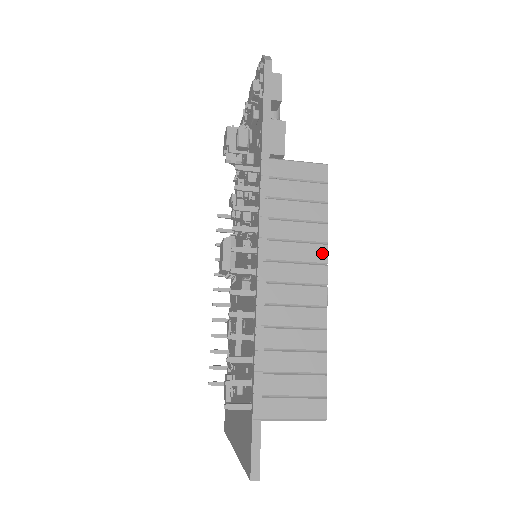
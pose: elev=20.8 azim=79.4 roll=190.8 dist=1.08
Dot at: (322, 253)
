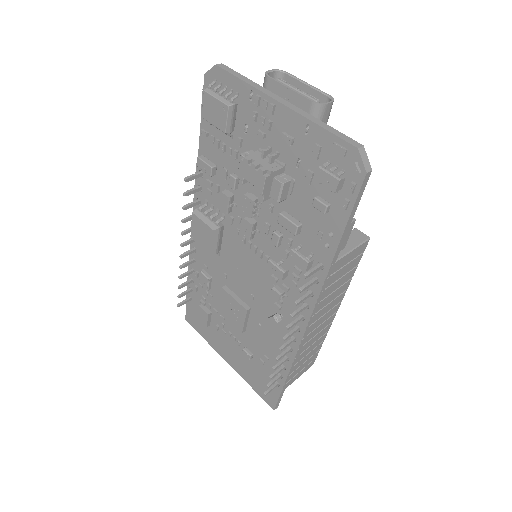
Dot at: (342, 297)
